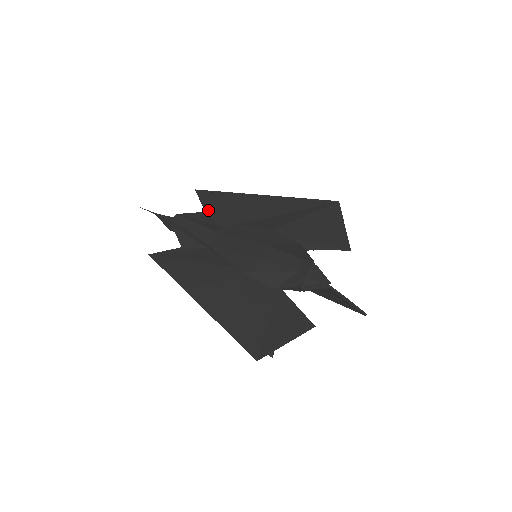
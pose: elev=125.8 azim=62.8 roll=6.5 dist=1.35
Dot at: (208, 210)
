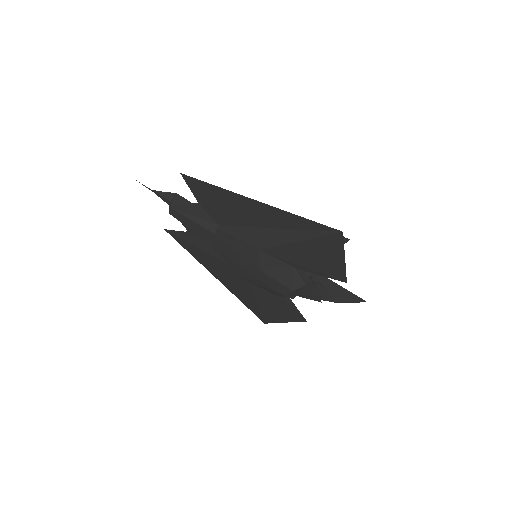
Dot at: (200, 202)
